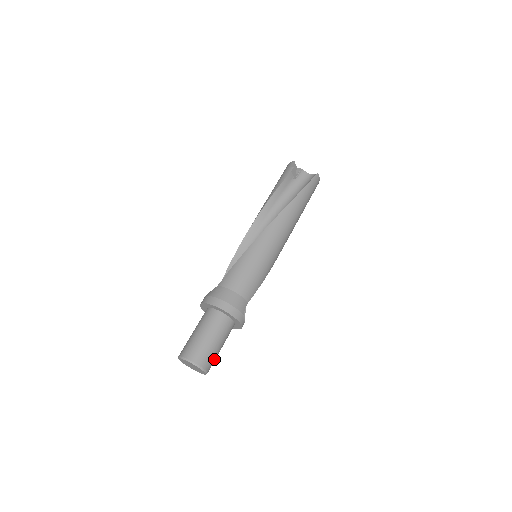
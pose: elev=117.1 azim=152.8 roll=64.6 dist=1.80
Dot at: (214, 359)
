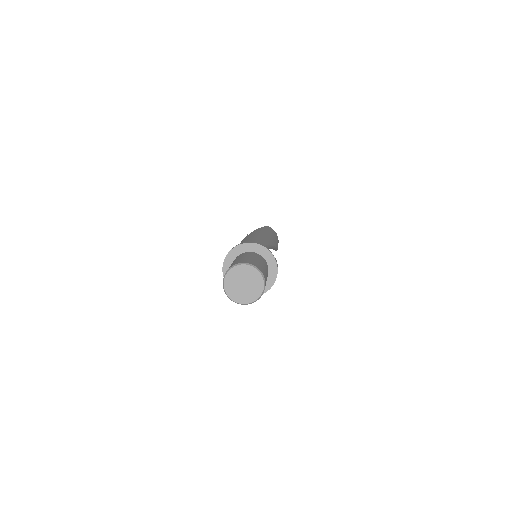
Dot at: (260, 267)
